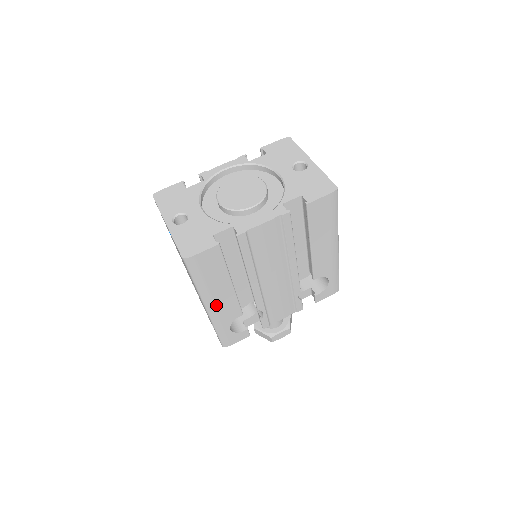
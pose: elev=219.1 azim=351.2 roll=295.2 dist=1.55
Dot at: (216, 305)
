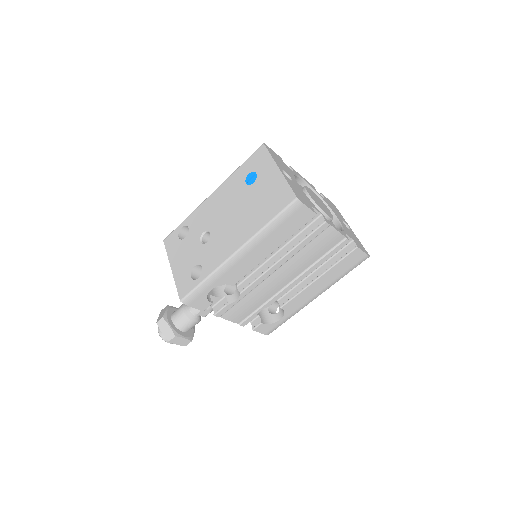
Dot at: (244, 257)
